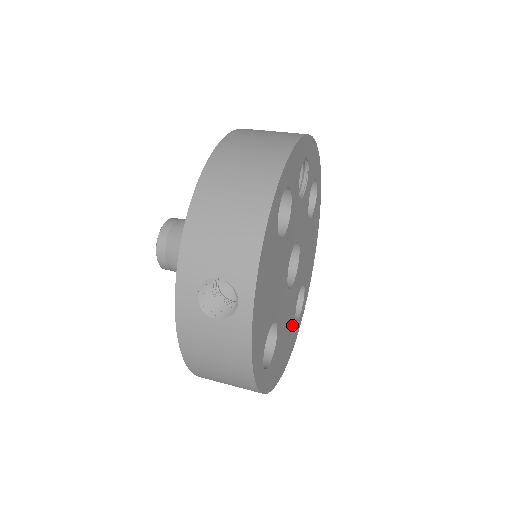
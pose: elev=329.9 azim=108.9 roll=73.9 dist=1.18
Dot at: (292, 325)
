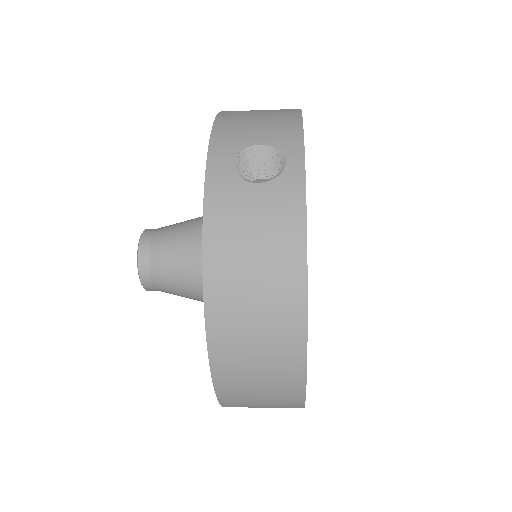
Dot at: occluded
